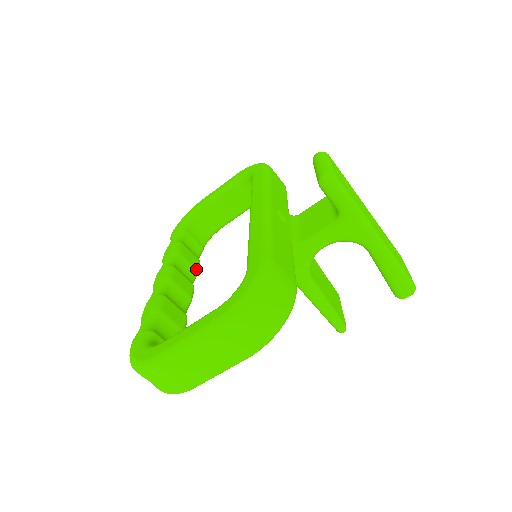
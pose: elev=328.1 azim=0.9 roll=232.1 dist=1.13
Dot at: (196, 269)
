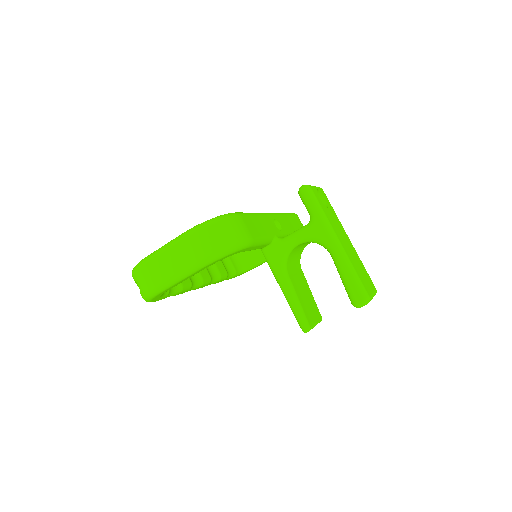
Dot at: (220, 274)
